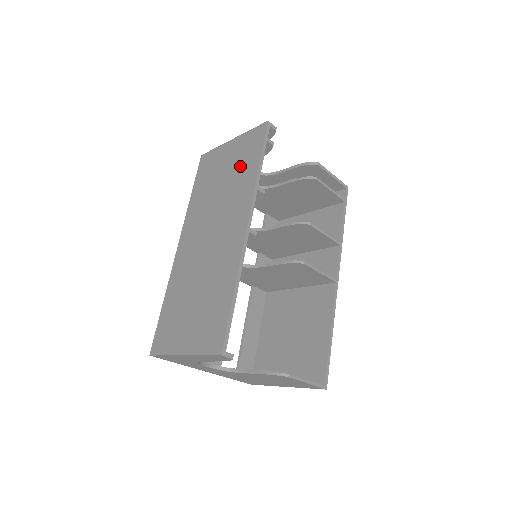
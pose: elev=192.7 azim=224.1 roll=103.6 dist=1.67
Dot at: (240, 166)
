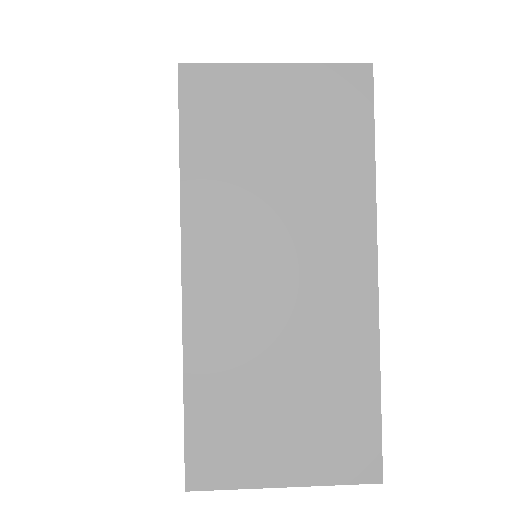
Dot at: (324, 141)
